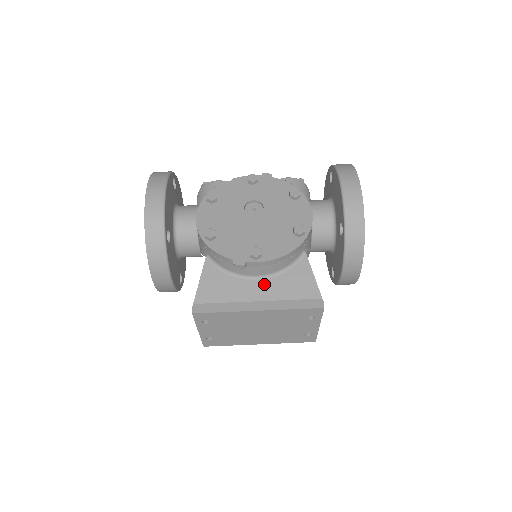
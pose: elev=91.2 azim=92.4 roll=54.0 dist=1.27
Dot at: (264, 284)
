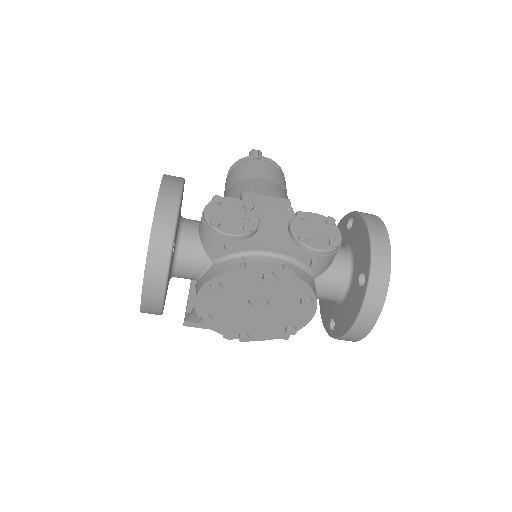
Dot at: occluded
